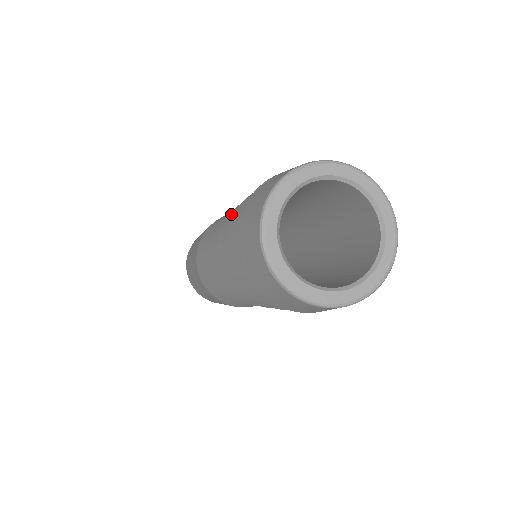
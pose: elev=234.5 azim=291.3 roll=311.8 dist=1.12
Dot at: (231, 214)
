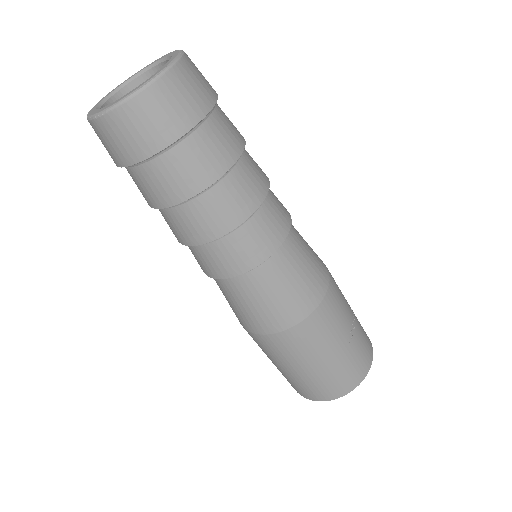
Dot at: occluded
